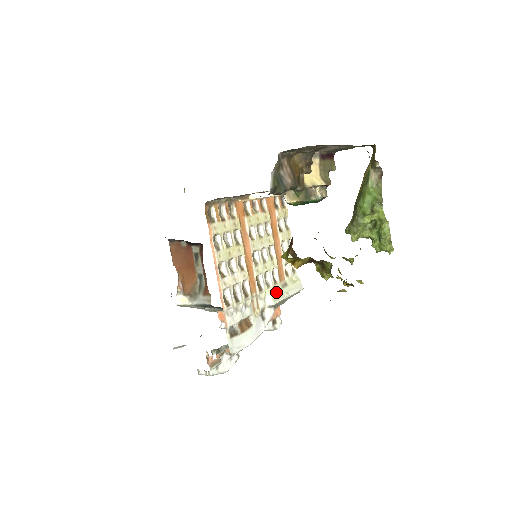
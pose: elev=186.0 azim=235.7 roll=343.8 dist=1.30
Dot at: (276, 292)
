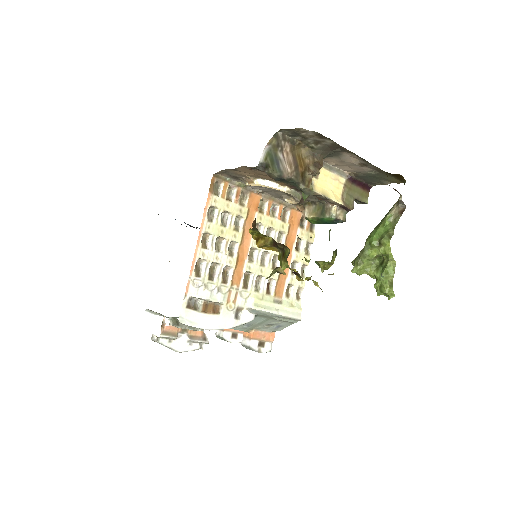
Dot at: (263, 300)
